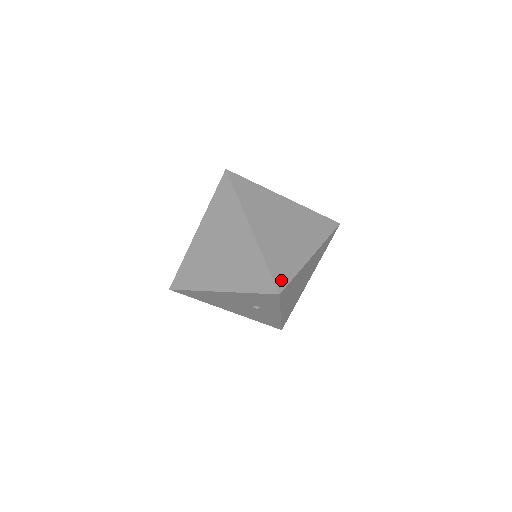
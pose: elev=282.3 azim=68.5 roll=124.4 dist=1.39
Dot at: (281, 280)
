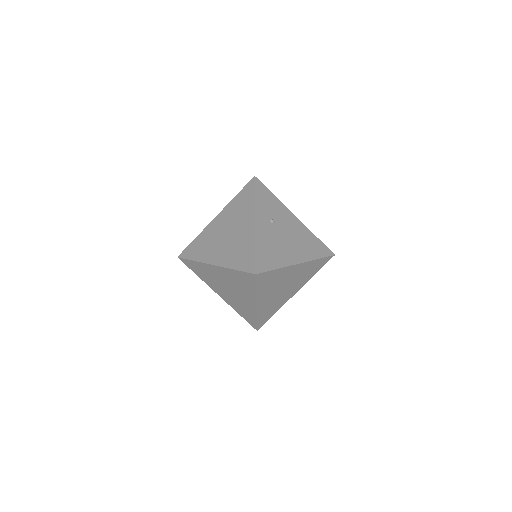
Dot at: (262, 323)
